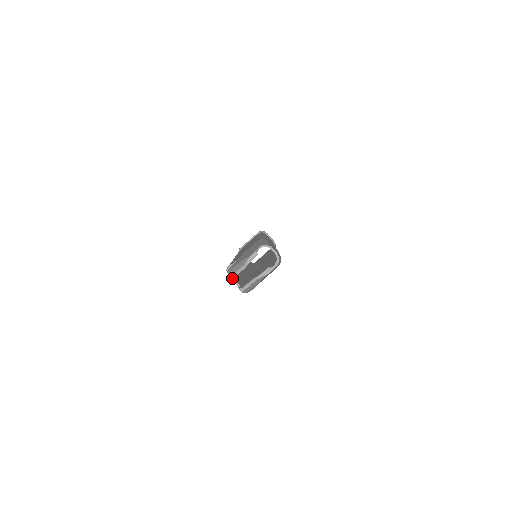
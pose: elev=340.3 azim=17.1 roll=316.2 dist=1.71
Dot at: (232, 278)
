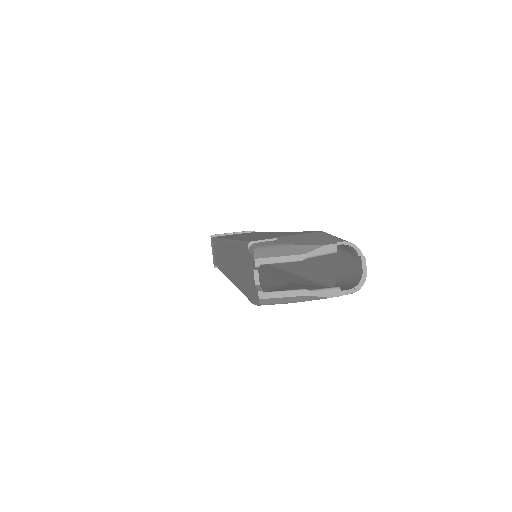
Dot at: (261, 263)
